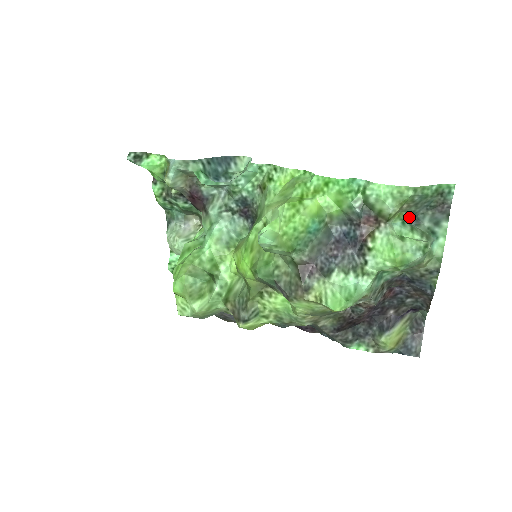
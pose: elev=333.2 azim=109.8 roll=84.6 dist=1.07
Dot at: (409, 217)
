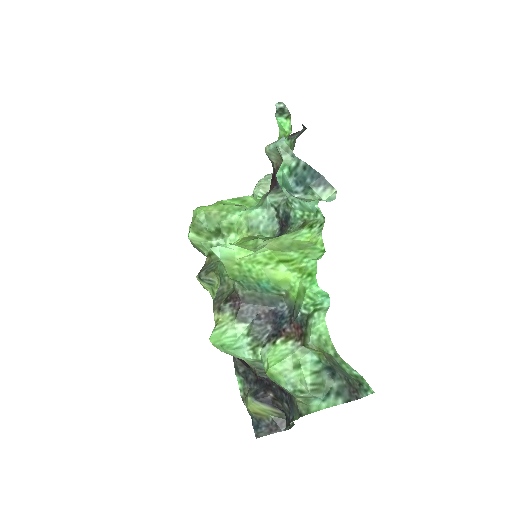
Dot at: (328, 364)
